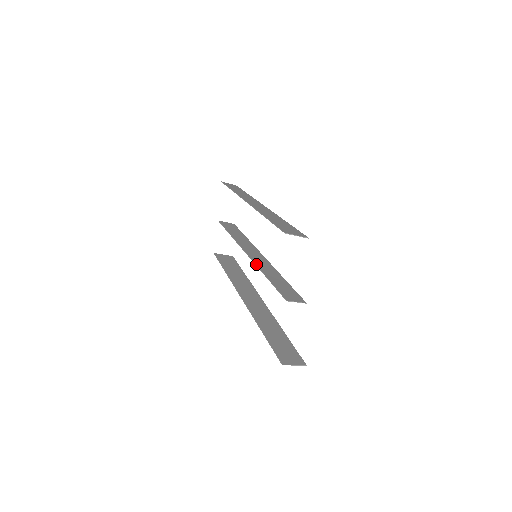
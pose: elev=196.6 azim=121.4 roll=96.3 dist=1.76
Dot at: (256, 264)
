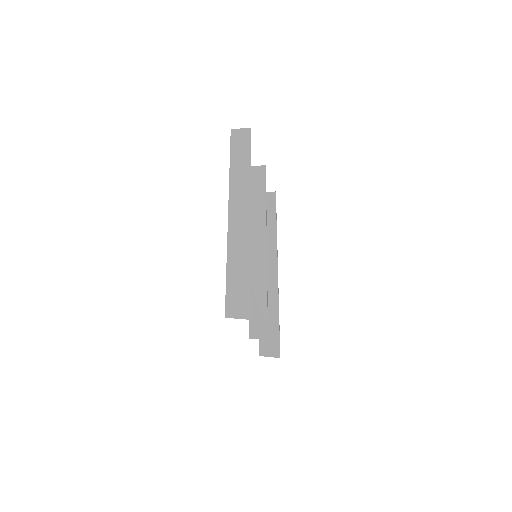
Dot at: occluded
